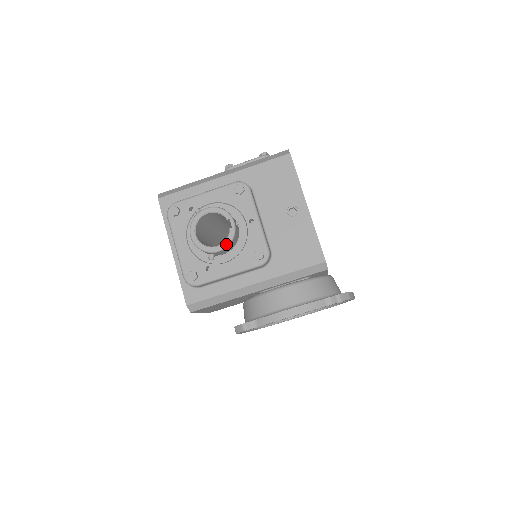
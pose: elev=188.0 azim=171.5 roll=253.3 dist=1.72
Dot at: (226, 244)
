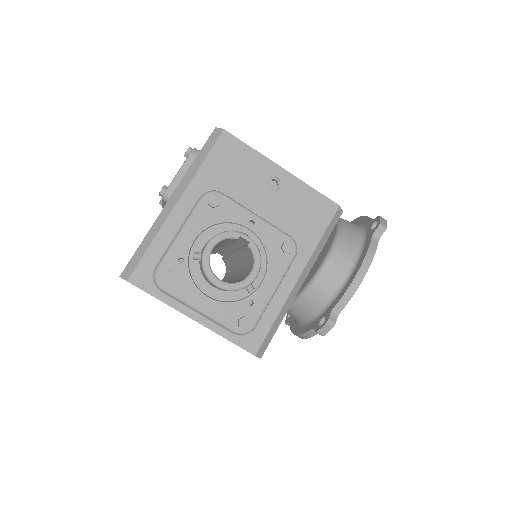
Dot at: (258, 263)
